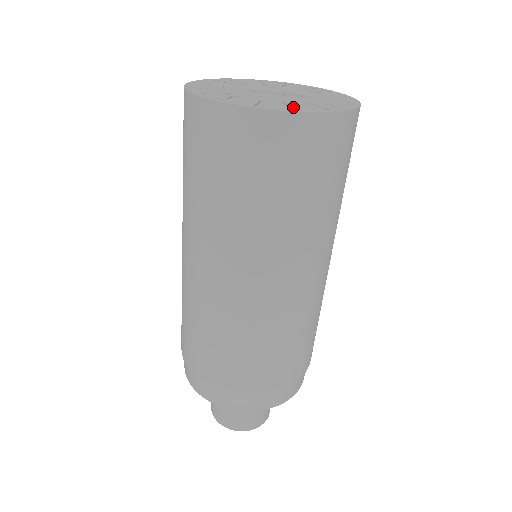
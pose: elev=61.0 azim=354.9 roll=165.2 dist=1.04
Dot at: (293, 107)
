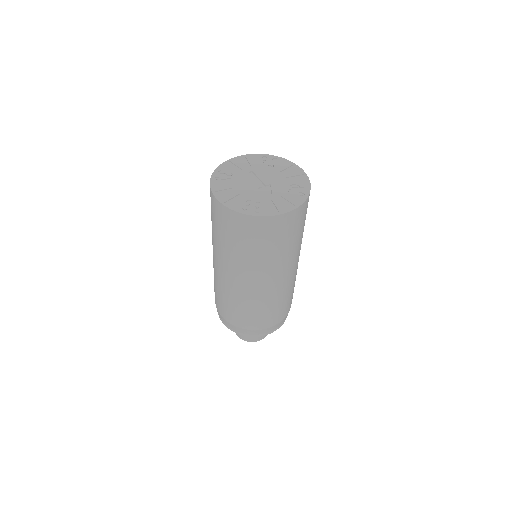
Dot at: (232, 200)
